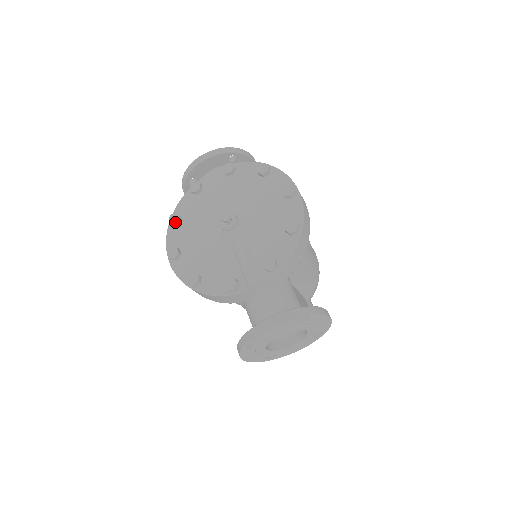
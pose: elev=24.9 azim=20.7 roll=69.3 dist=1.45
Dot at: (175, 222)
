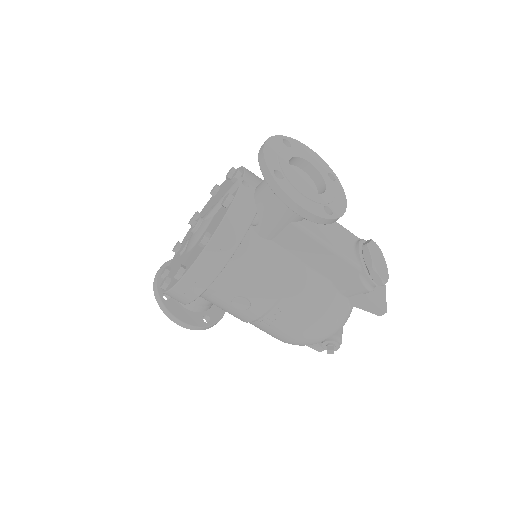
Dot at: (165, 279)
